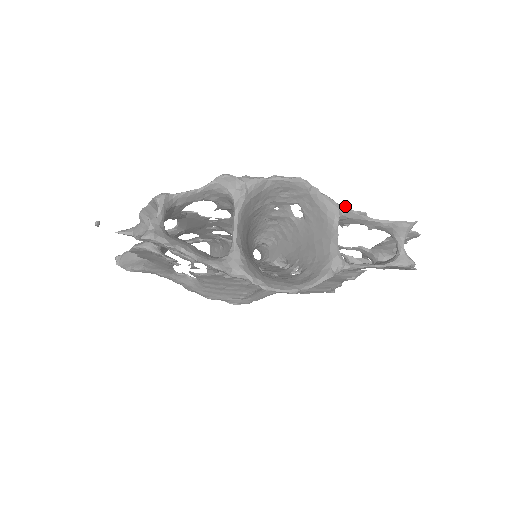
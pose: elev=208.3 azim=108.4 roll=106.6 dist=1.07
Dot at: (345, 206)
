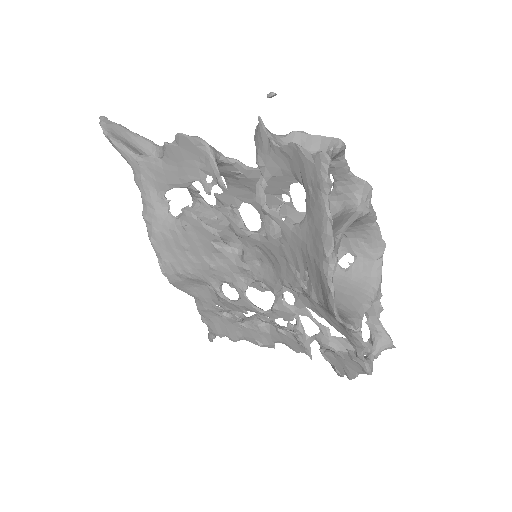
Dot at: occluded
